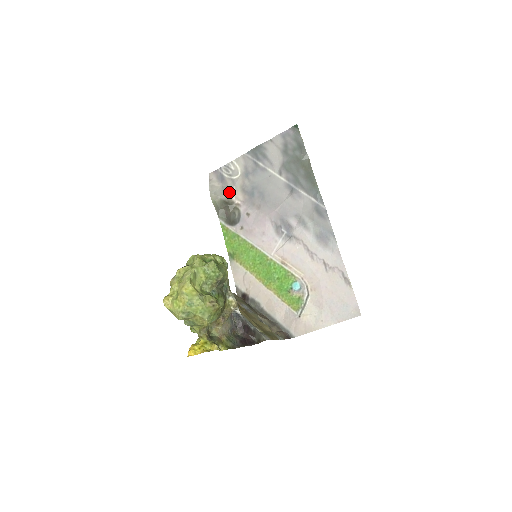
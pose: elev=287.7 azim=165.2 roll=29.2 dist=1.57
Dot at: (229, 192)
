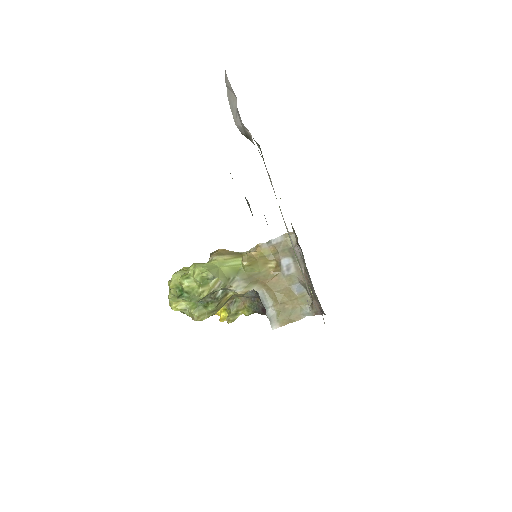
Dot at: (241, 121)
